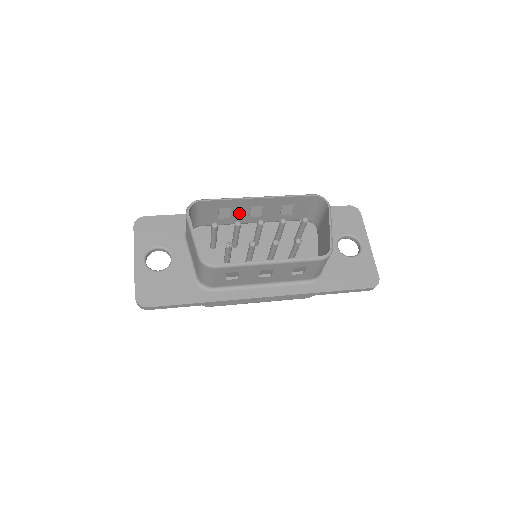
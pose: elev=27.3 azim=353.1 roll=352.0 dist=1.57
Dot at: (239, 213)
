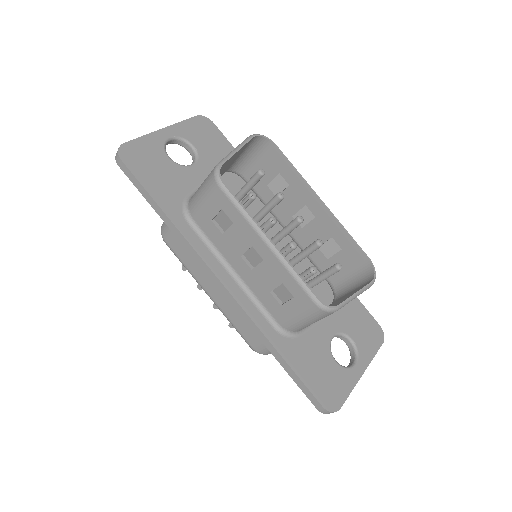
Dot at: (288, 202)
